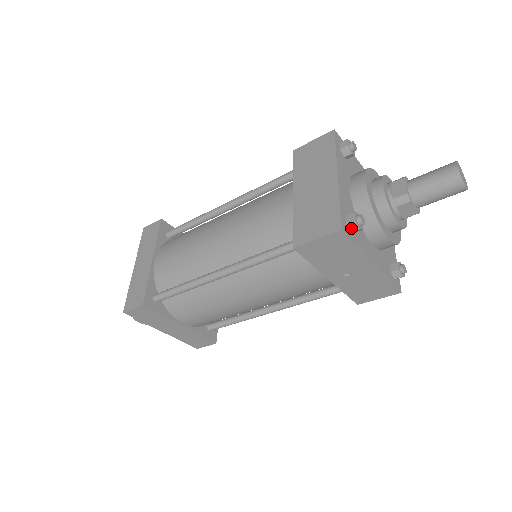
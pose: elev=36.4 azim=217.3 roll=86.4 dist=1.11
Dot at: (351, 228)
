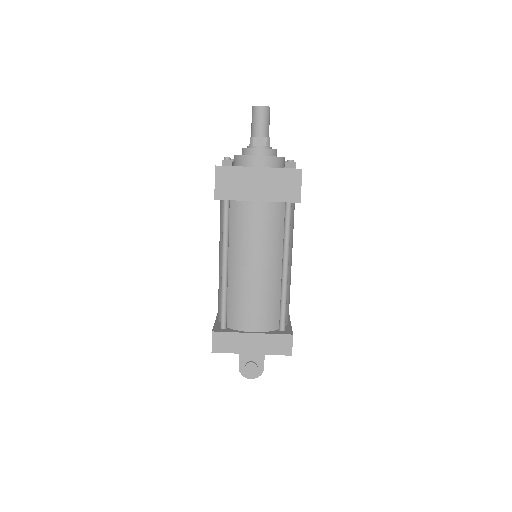
Dot at: (225, 164)
